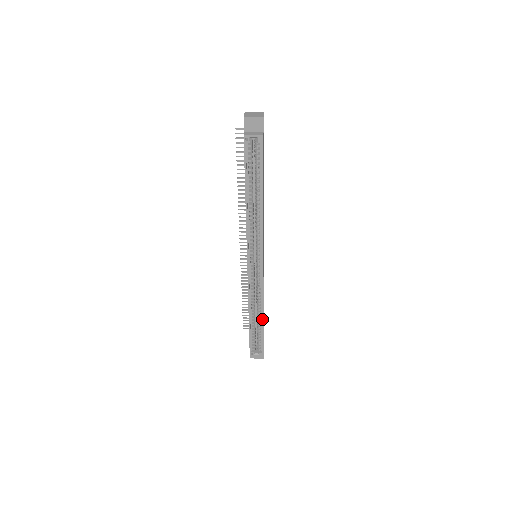
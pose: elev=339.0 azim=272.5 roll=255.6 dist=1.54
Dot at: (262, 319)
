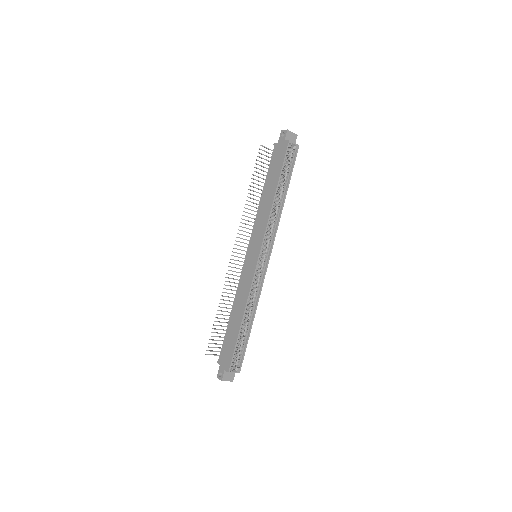
Dot at: (252, 322)
